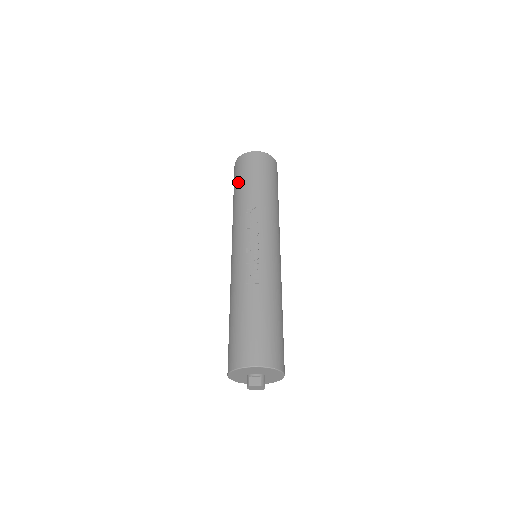
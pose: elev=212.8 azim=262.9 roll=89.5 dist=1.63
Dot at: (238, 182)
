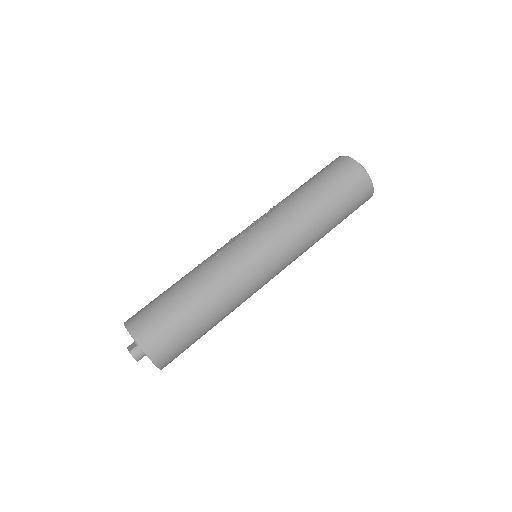
Dot at: occluded
